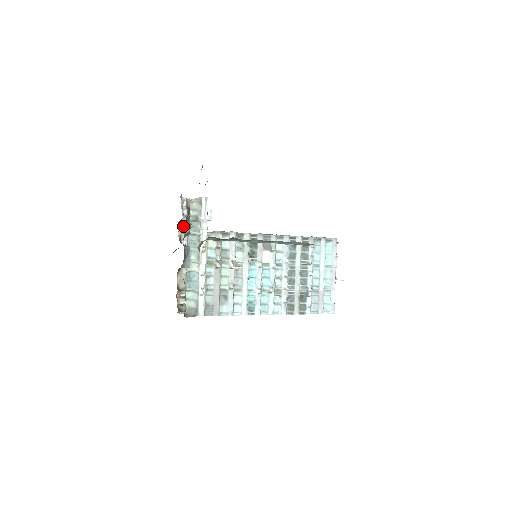
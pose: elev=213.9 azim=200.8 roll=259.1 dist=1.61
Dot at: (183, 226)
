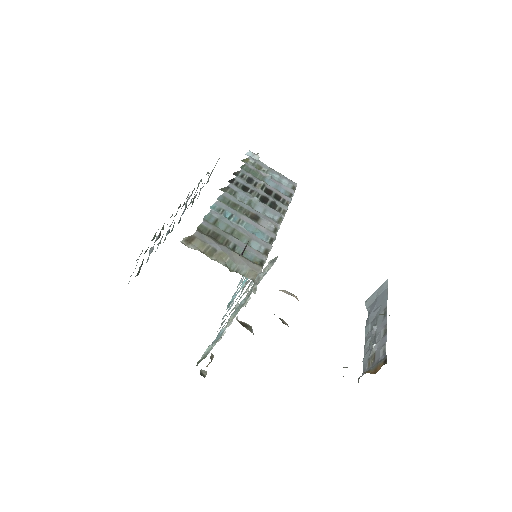
Dot at: occluded
